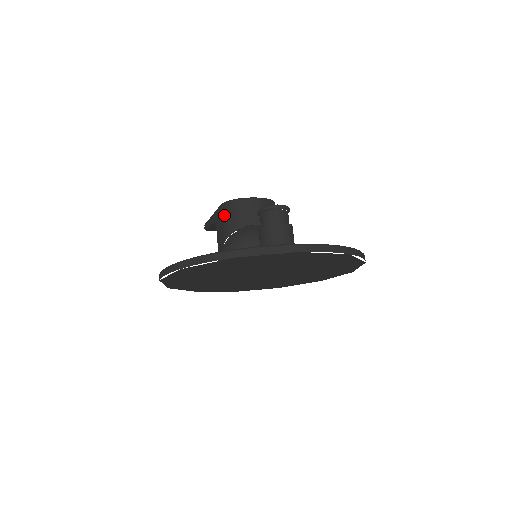
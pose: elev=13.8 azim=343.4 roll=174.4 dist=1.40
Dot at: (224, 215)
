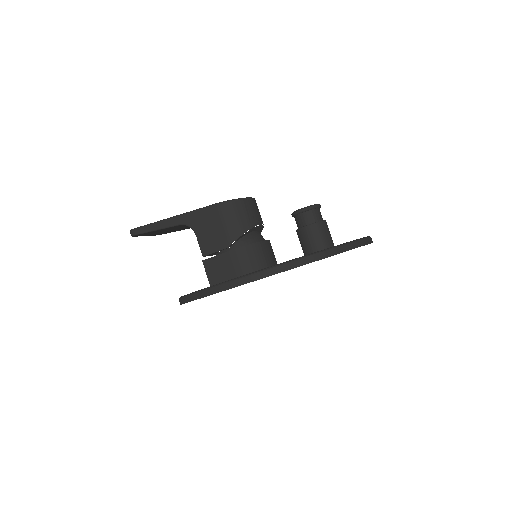
Dot at: (227, 215)
